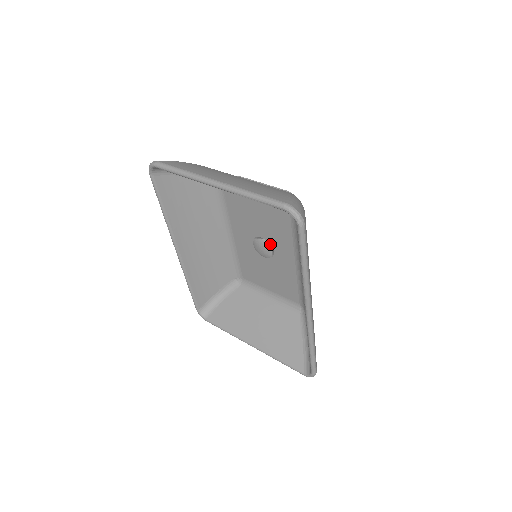
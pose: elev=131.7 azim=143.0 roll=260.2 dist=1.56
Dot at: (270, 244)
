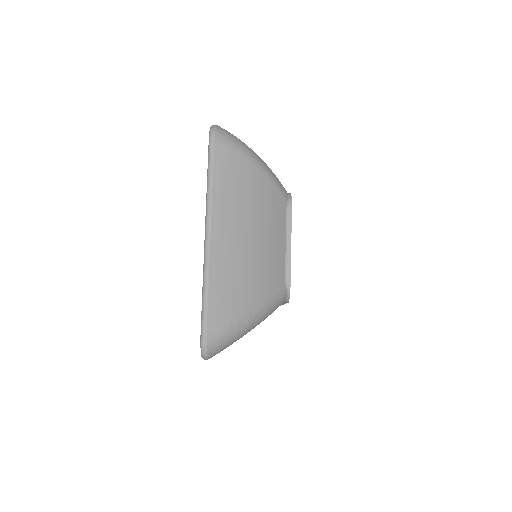
Dot at: occluded
